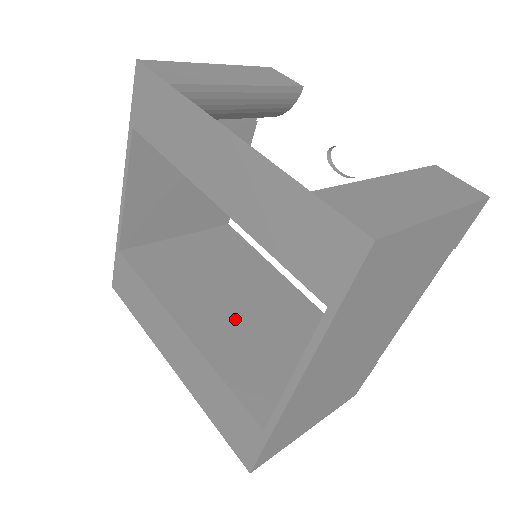
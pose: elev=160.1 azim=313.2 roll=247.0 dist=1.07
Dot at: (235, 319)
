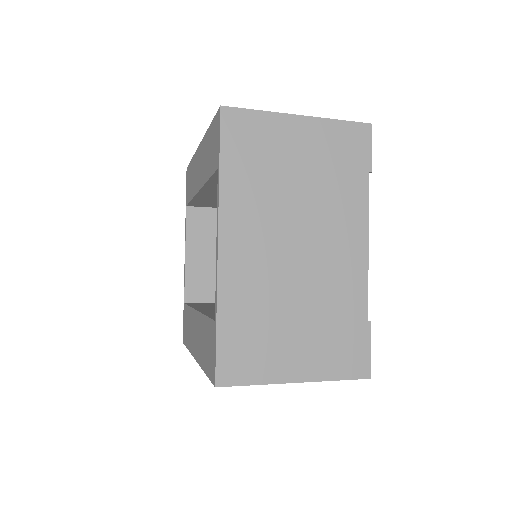
Dot at: occluded
